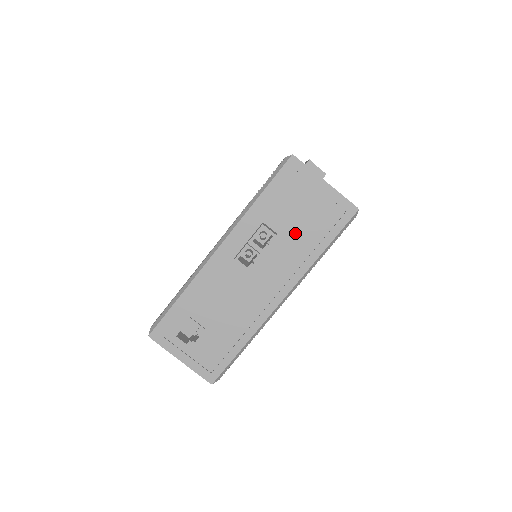
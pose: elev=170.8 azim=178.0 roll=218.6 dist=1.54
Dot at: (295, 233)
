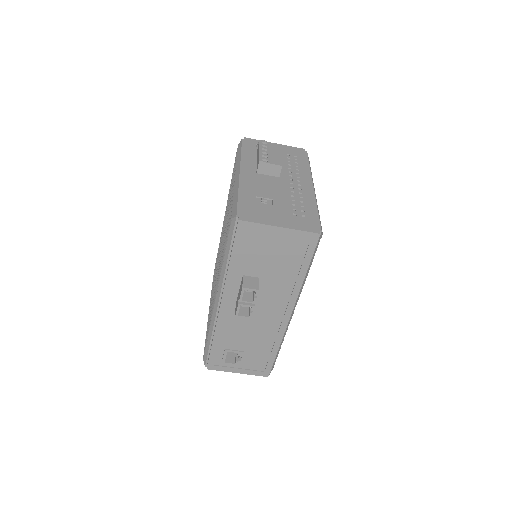
Dot at: (274, 272)
